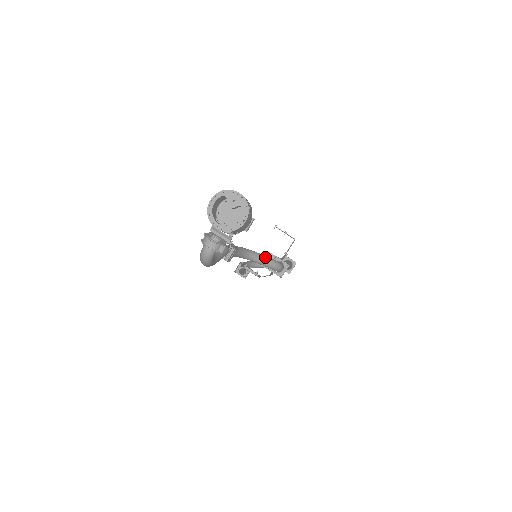
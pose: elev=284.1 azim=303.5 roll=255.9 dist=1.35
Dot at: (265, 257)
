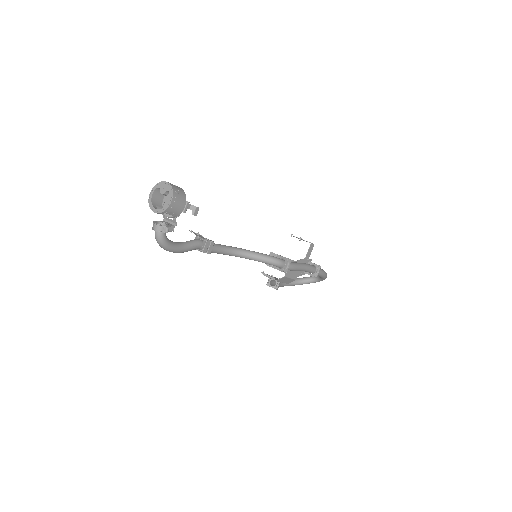
Dot at: (260, 254)
